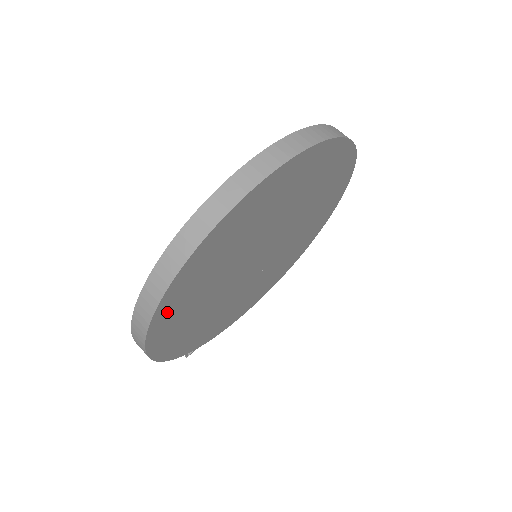
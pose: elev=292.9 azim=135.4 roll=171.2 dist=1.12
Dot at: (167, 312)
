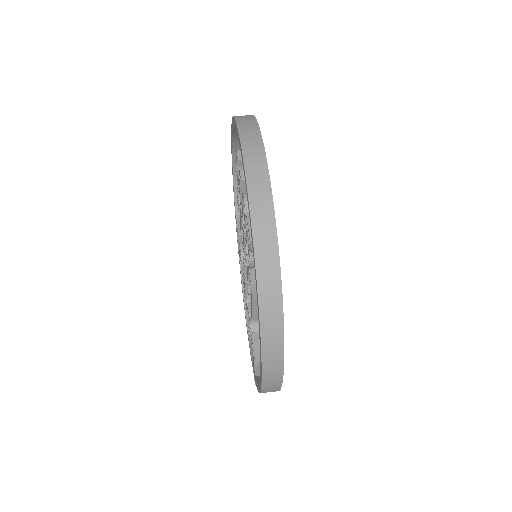
Dot at: occluded
